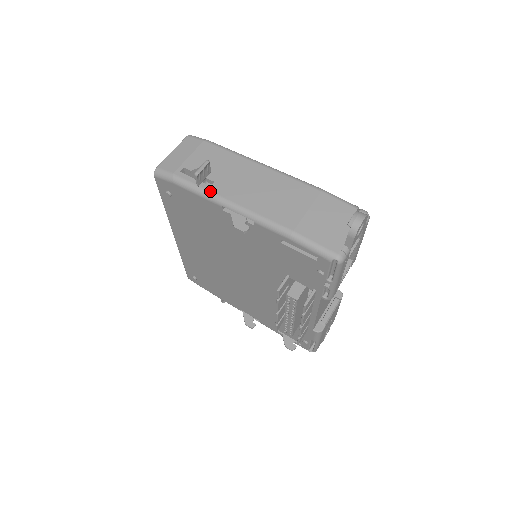
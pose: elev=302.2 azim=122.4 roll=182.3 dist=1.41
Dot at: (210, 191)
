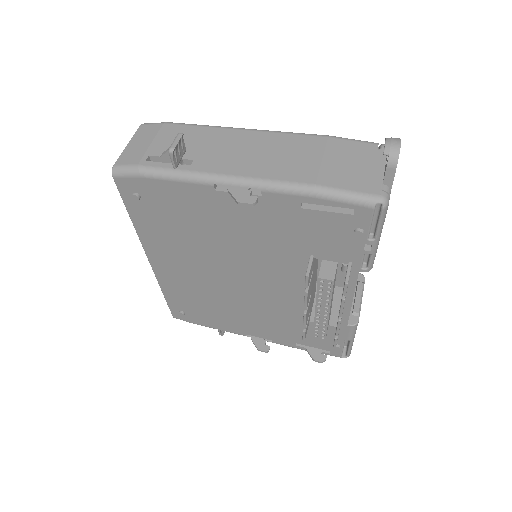
Dot at: (192, 171)
